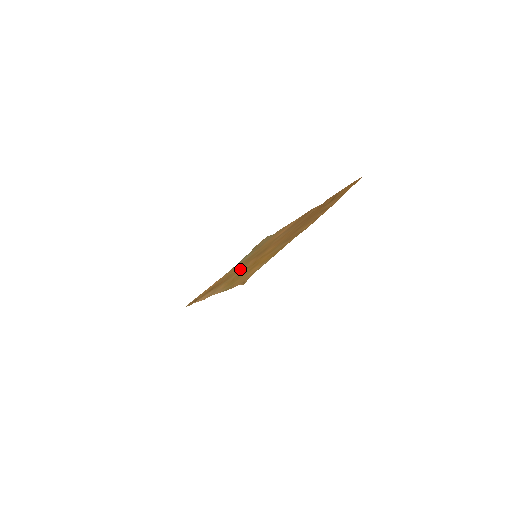
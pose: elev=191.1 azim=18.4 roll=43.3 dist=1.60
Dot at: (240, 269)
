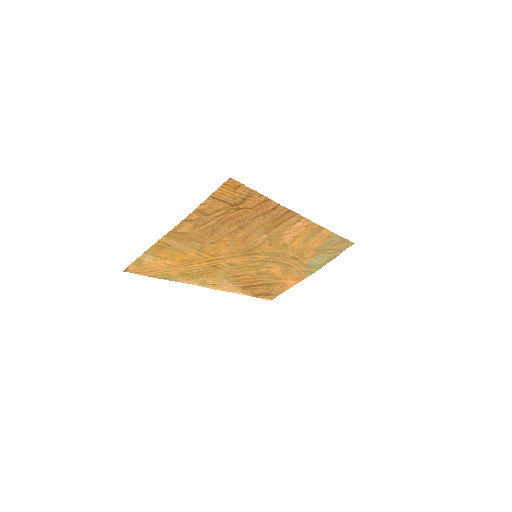
Dot at: (239, 266)
